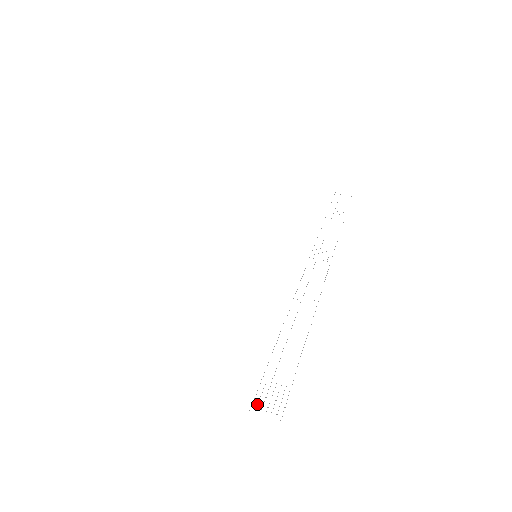
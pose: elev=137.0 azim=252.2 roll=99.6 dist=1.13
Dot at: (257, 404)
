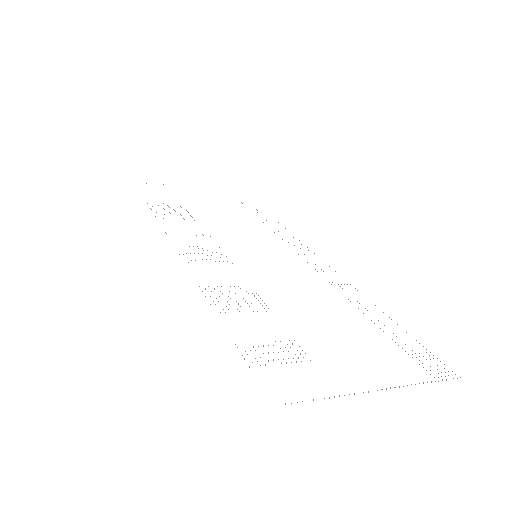
Dot at: occluded
